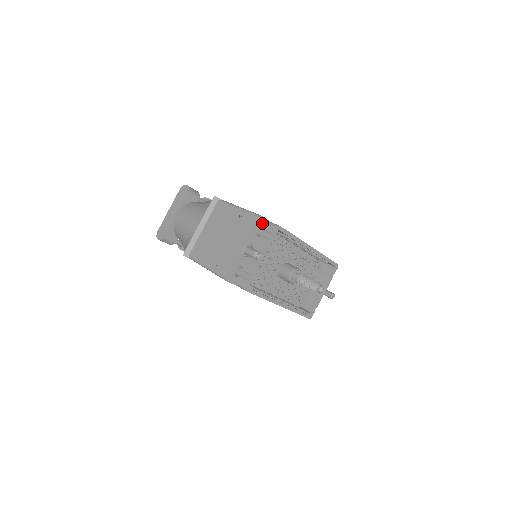
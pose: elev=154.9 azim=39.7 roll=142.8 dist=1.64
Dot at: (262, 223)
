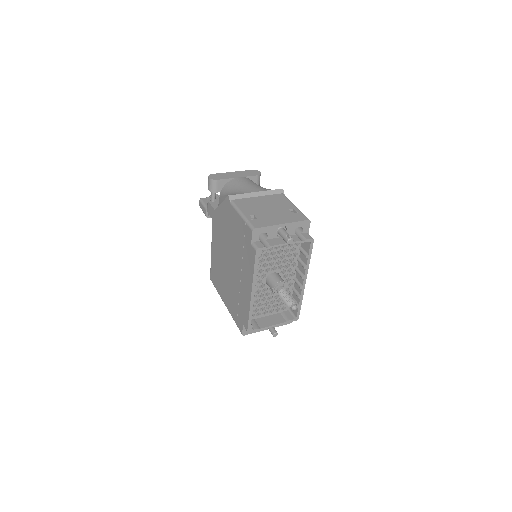
Dot at: (305, 227)
